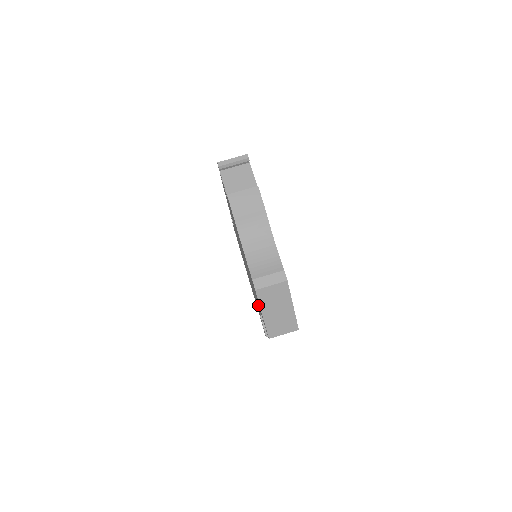
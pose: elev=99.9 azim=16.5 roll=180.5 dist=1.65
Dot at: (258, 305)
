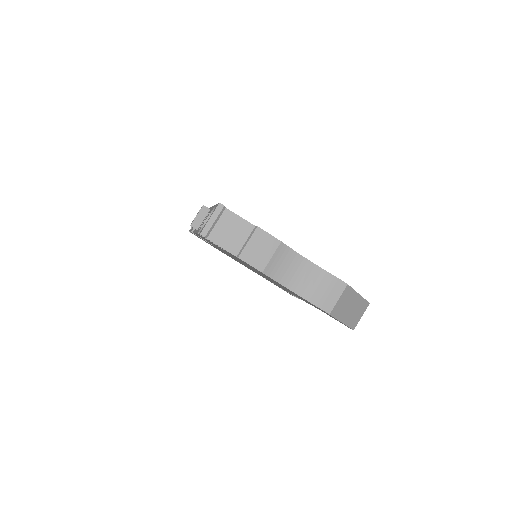
Dot at: occluded
